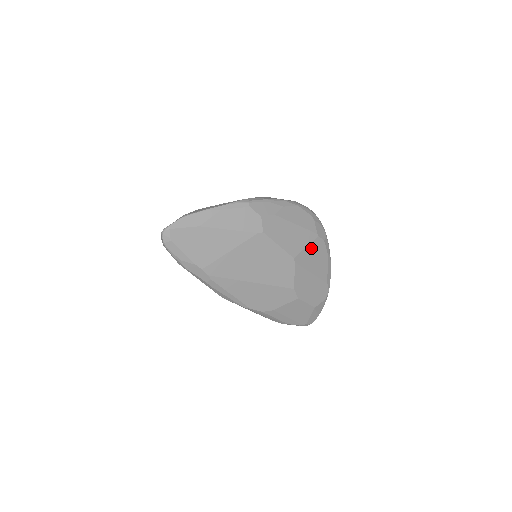
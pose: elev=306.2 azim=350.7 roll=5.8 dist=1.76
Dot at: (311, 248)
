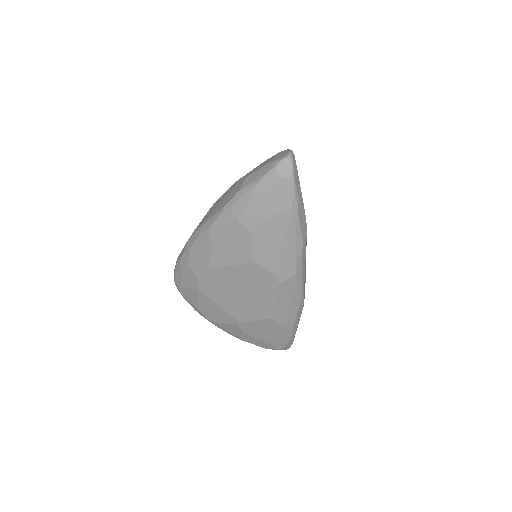
Dot at: occluded
